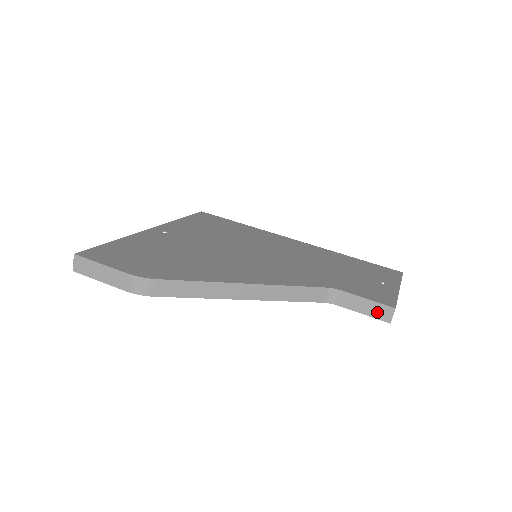
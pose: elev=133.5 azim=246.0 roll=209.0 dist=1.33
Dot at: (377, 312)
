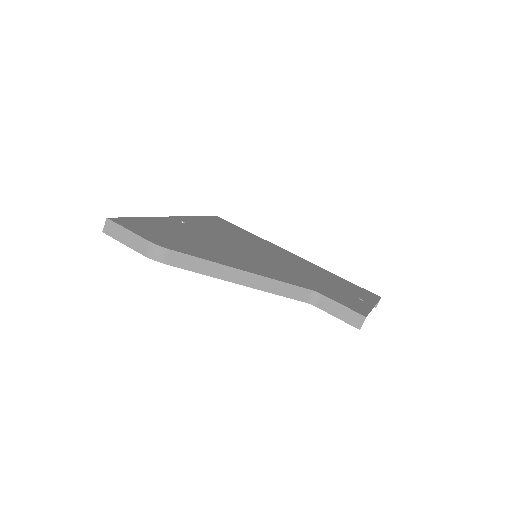
Dot at: (350, 318)
